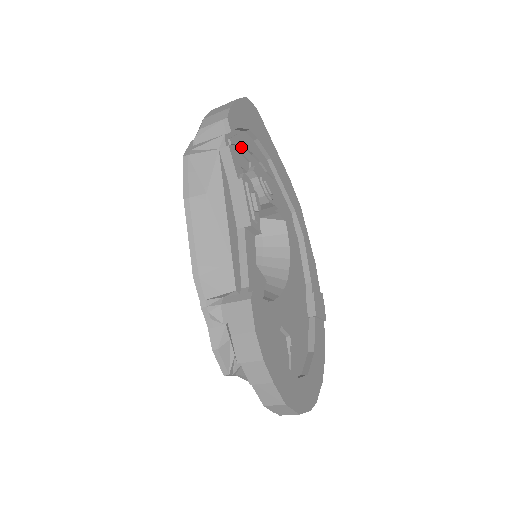
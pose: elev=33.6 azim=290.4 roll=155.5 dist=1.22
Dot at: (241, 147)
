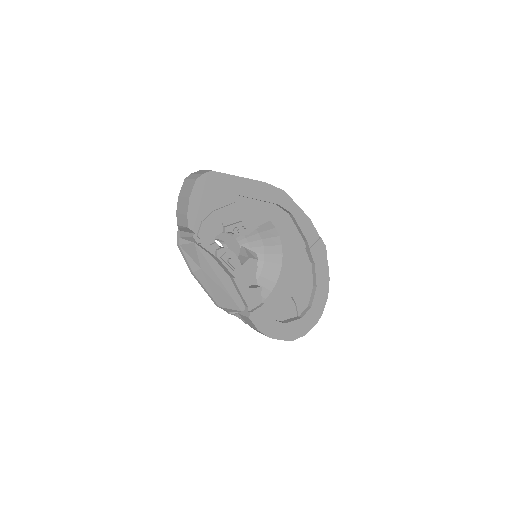
Dot at: (209, 224)
